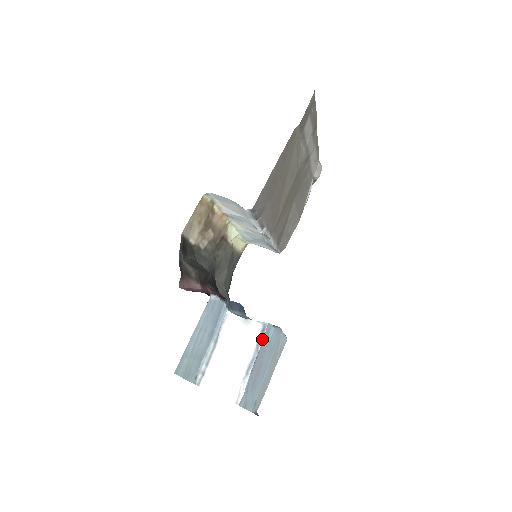
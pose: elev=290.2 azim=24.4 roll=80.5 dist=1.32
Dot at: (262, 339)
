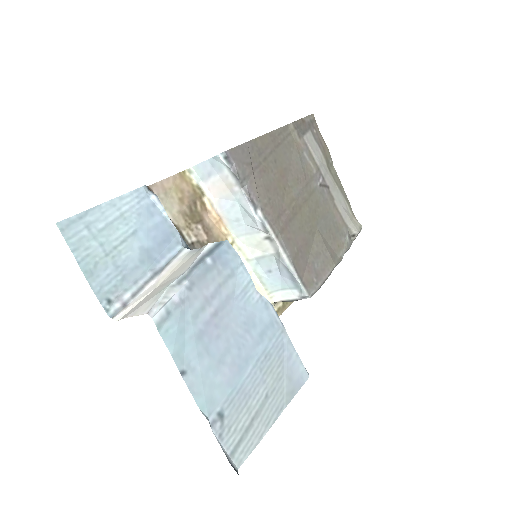
Dot at: (214, 252)
